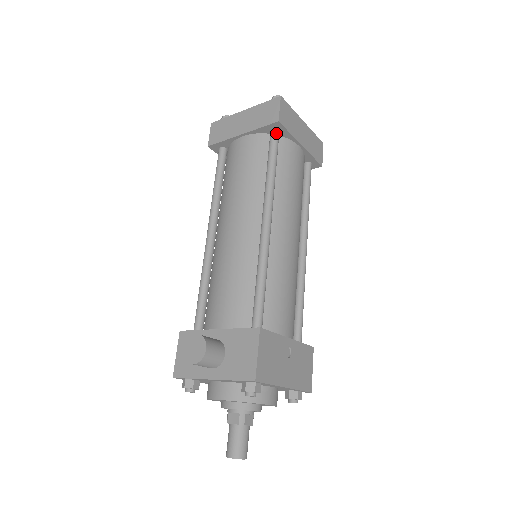
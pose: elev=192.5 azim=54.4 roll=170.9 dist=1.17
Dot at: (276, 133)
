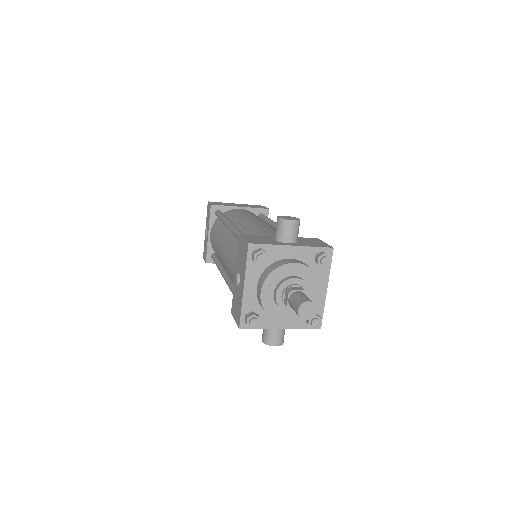
Dot at: occluded
